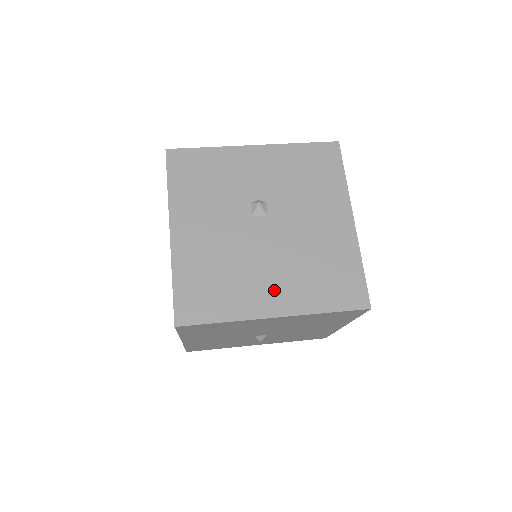
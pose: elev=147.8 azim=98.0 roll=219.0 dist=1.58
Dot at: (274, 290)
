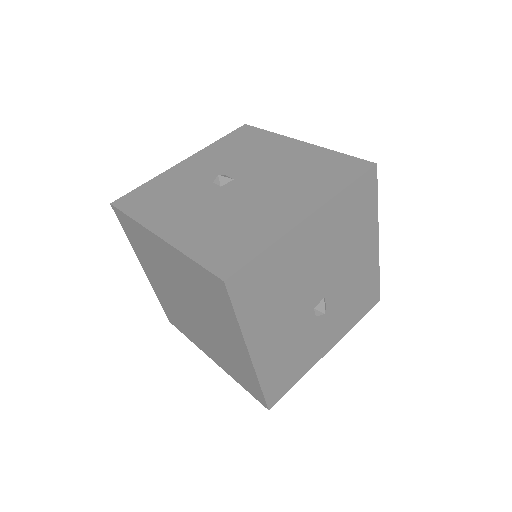
Dot at: (287, 205)
